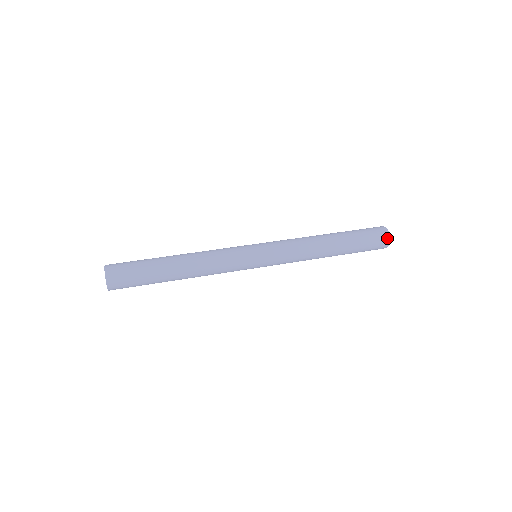
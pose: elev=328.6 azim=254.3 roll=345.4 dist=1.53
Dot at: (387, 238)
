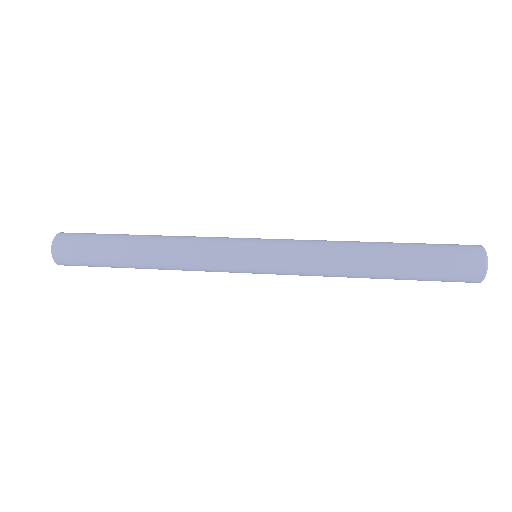
Dot at: (479, 252)
